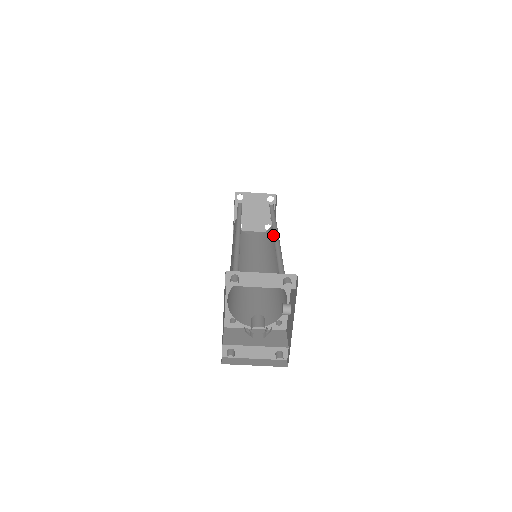
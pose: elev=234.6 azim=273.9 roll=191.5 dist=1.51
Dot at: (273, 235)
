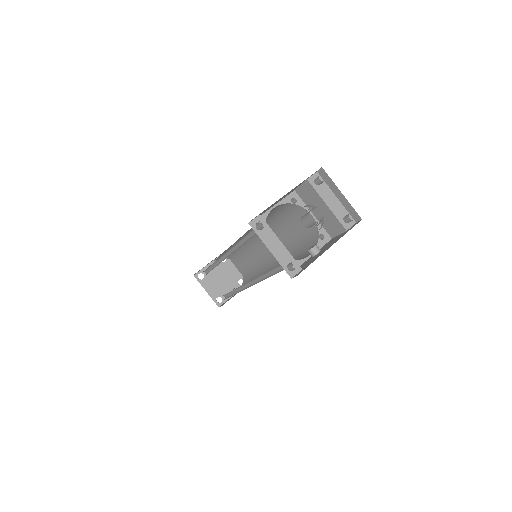
Dot at: (274, 261)
